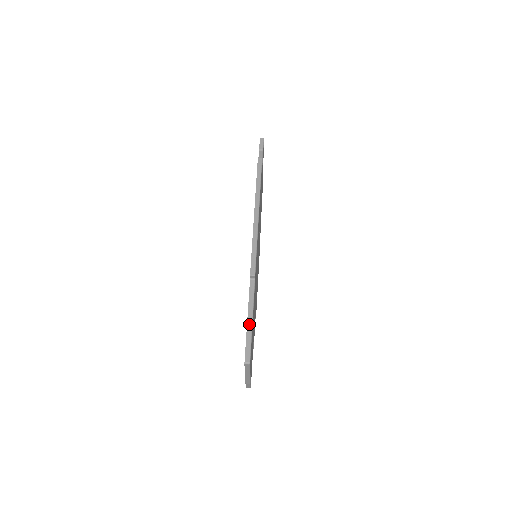
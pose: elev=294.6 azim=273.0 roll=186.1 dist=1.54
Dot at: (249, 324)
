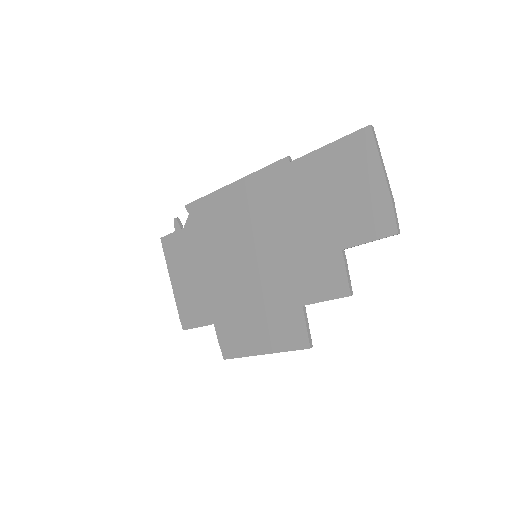
Dot at: (333, 142)
